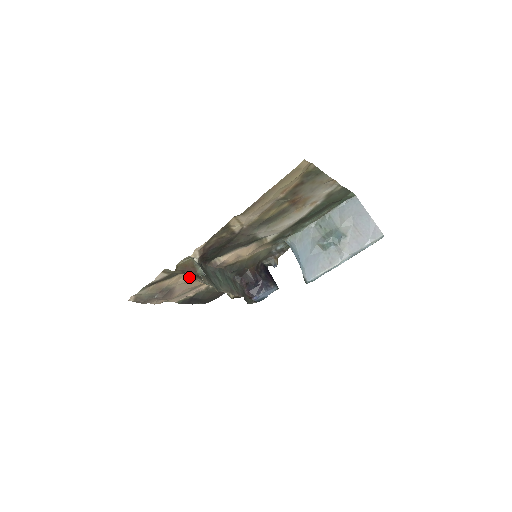
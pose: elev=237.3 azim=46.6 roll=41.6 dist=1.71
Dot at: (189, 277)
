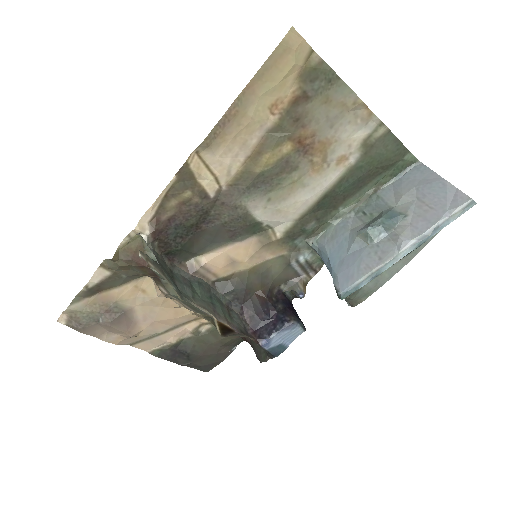
Dot at: (152, 290)
